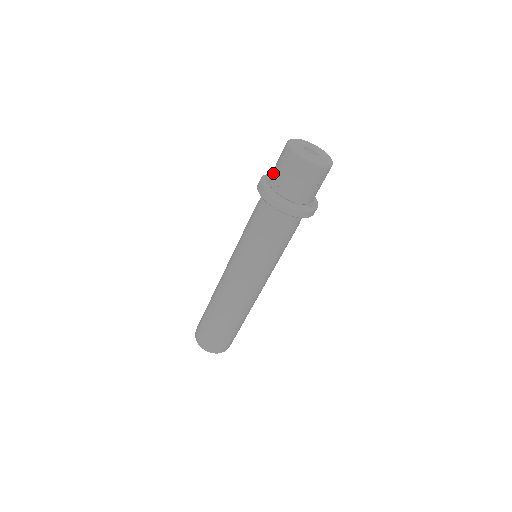
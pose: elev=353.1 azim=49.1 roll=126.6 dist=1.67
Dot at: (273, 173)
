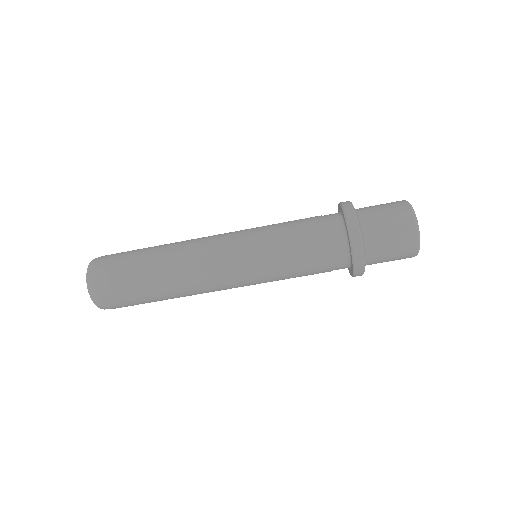
Dot at: (374, 220)
